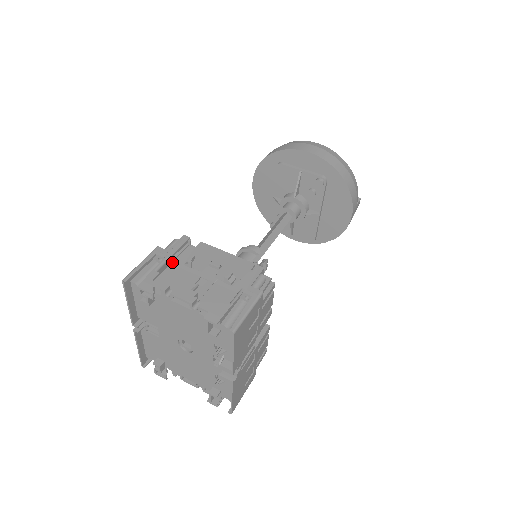
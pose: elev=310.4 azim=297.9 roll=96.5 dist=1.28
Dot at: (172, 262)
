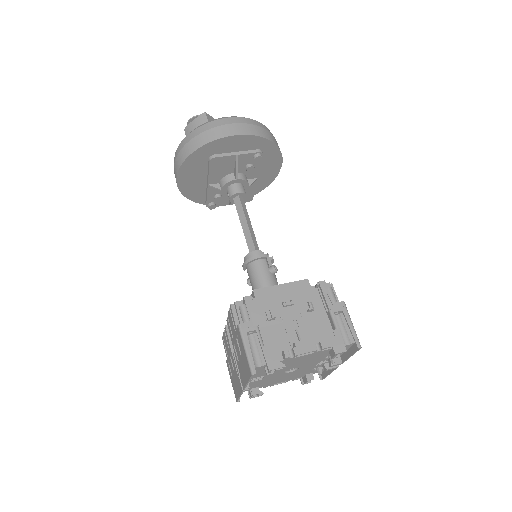
Dot at: occluded
